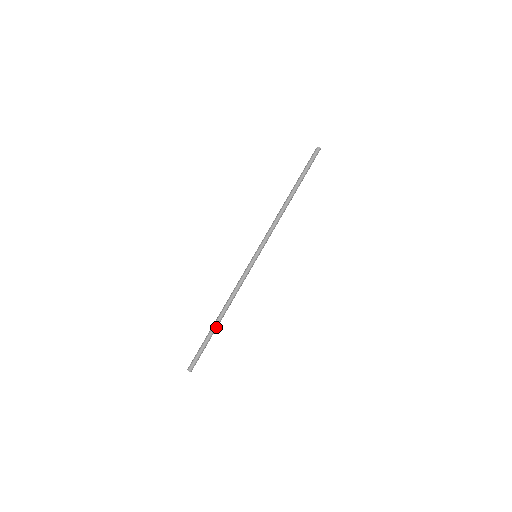
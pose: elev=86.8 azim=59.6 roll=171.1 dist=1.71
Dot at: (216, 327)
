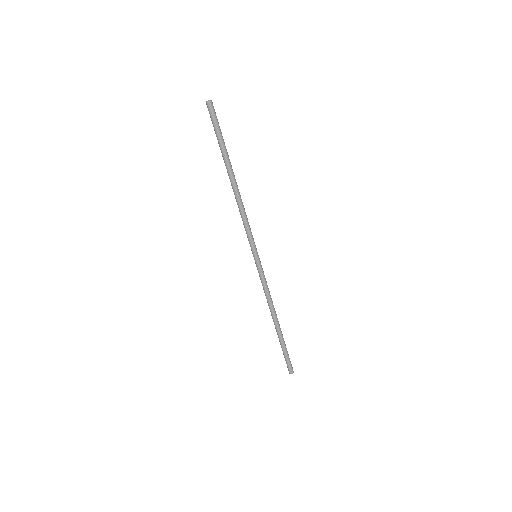
Dot at: (280, 332)
